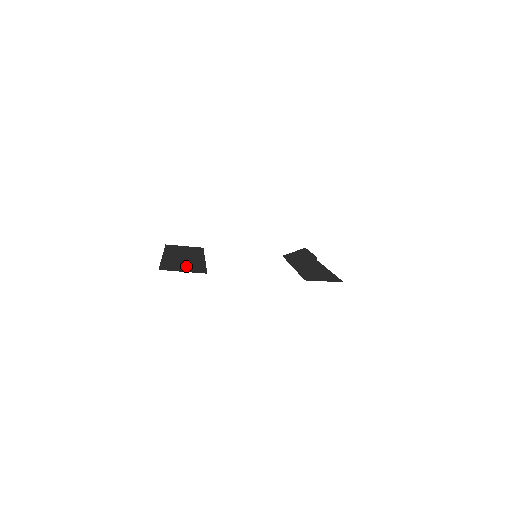
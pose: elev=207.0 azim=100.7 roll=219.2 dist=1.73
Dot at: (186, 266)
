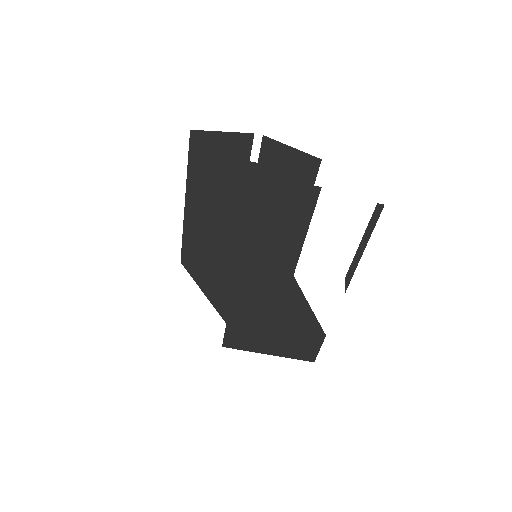
Dot at: occluded
